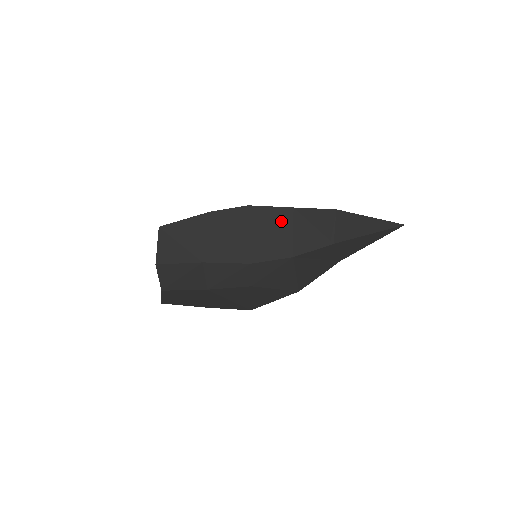
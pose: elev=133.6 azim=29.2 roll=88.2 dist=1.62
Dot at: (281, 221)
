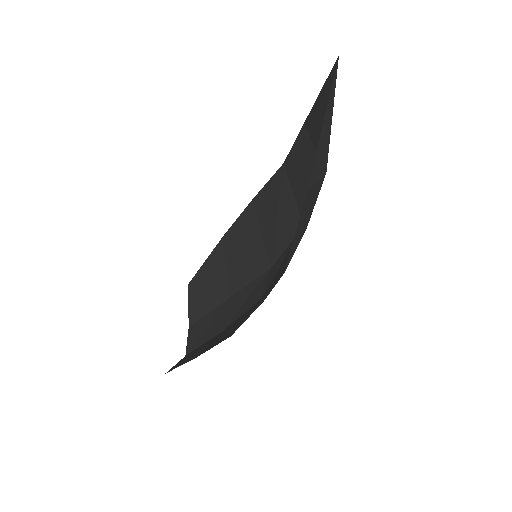
Dot at: (279, 191)
